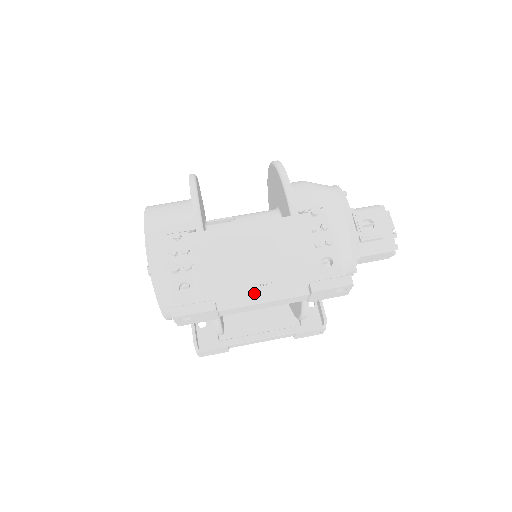
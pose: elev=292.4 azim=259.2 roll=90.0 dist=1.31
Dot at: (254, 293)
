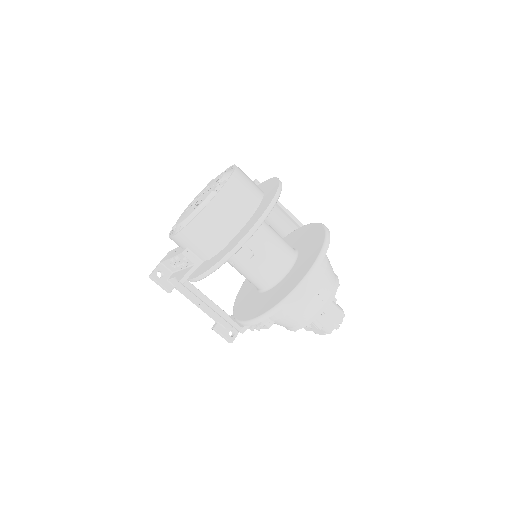
Dot at: (194, 302)
